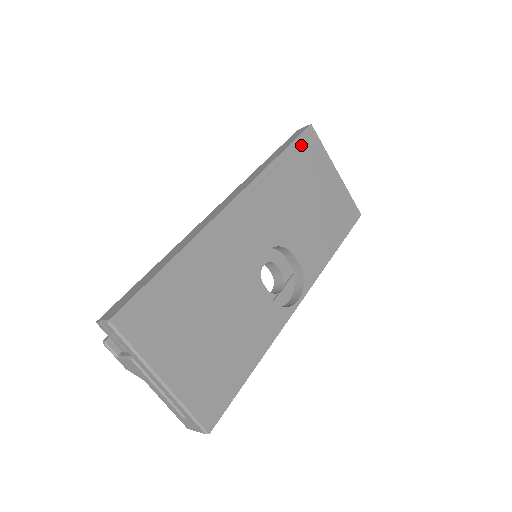
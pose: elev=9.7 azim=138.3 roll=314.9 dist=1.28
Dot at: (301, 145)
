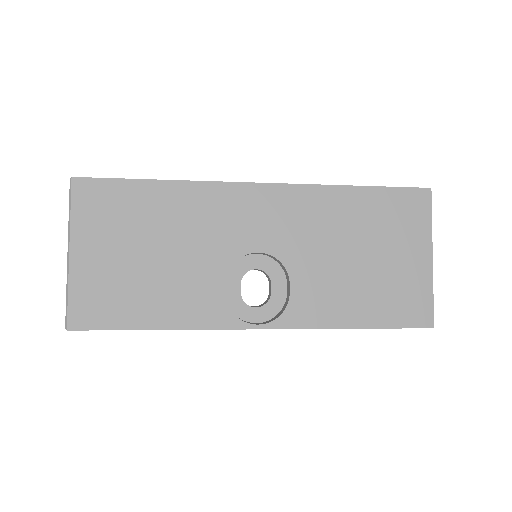
Dot at: (396, 197)
